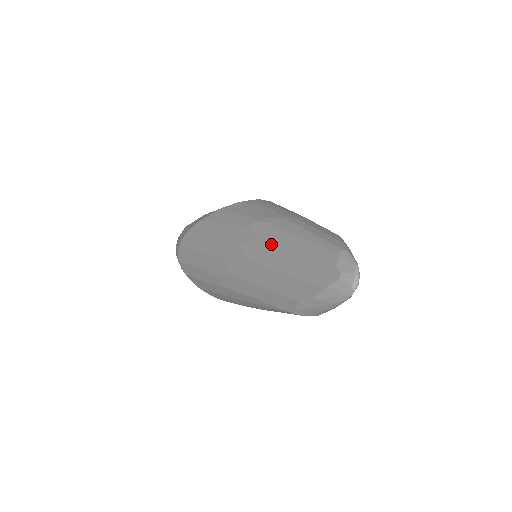
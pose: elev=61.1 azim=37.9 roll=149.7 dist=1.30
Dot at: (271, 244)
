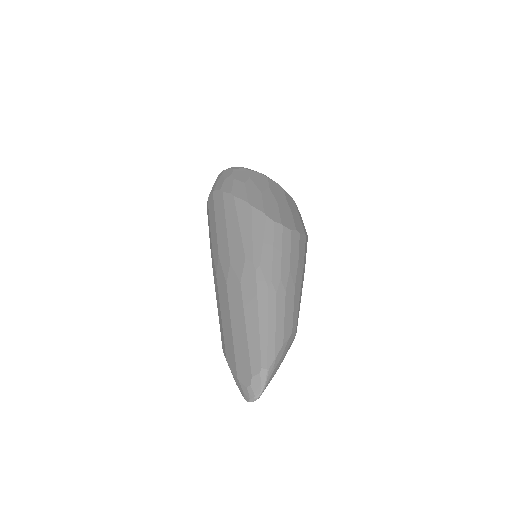
Dot at: (242, 299)
